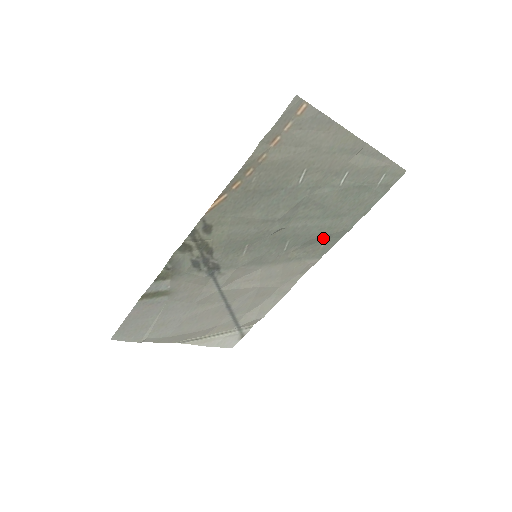
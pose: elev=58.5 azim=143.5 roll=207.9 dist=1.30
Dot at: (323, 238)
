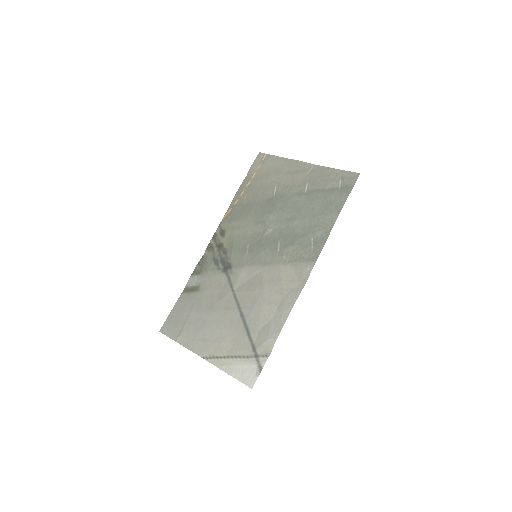
Dot at: (309, 239)
